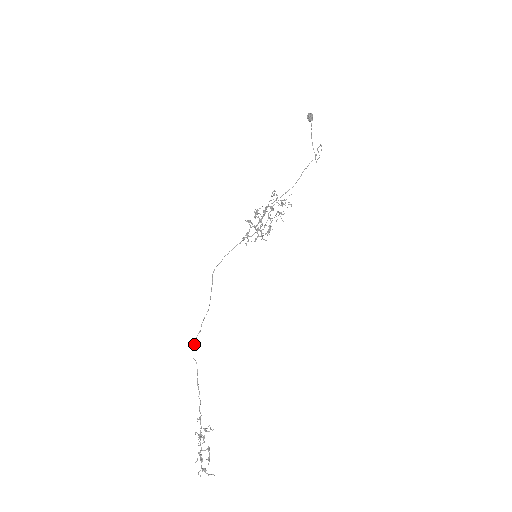
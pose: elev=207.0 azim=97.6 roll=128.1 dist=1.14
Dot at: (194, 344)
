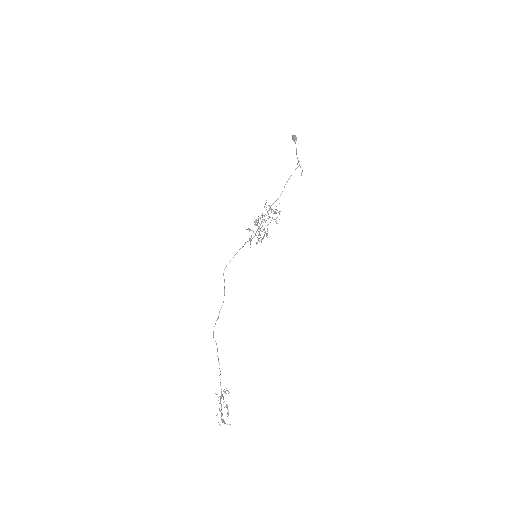
Dot at: occluded
